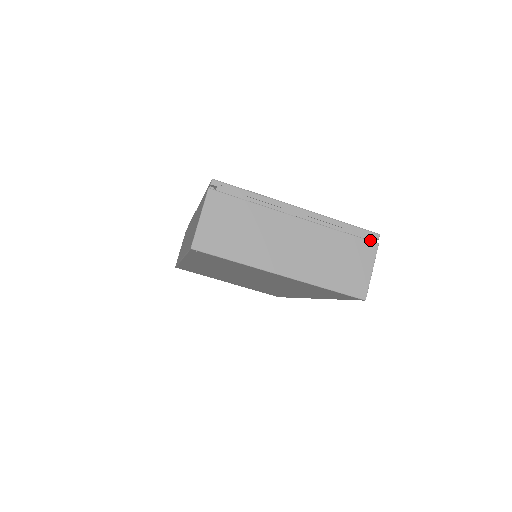
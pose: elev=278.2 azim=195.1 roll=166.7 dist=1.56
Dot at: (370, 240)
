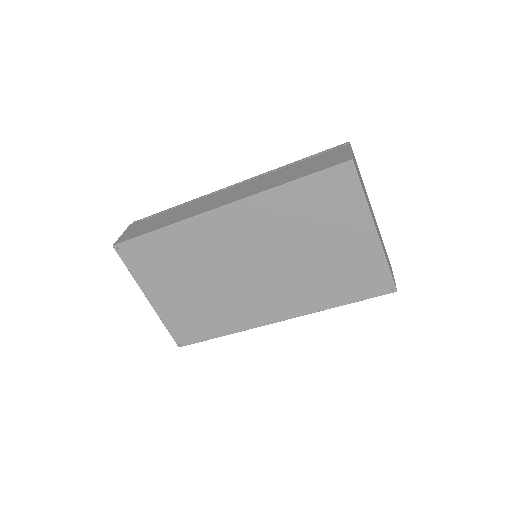
Dot at: occluded
